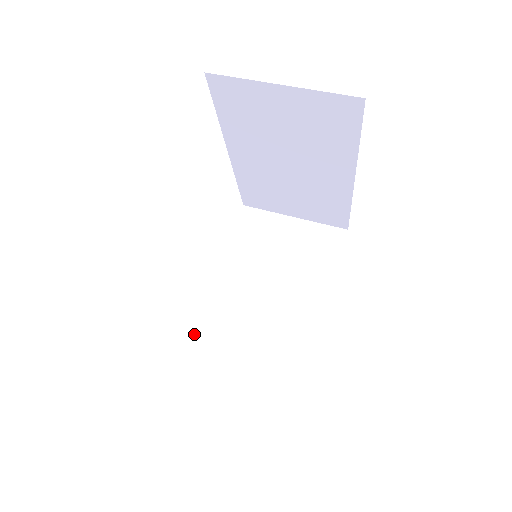
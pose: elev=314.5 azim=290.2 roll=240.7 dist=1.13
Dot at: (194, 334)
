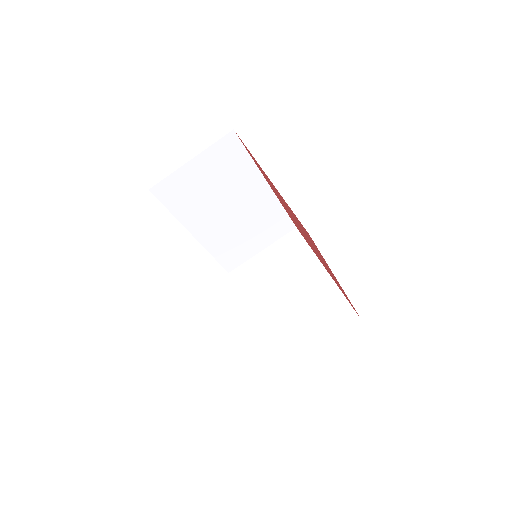
Dot at: (218, 259)
